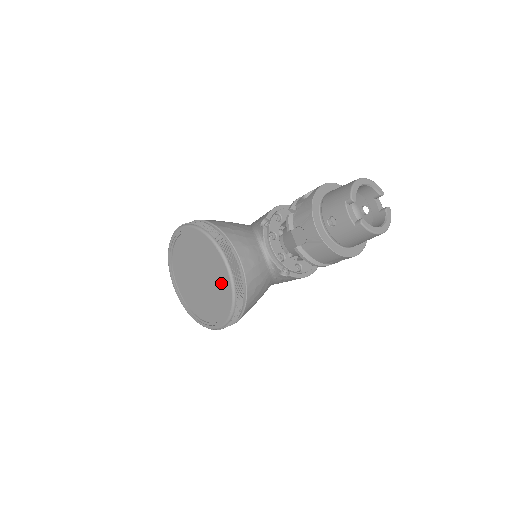
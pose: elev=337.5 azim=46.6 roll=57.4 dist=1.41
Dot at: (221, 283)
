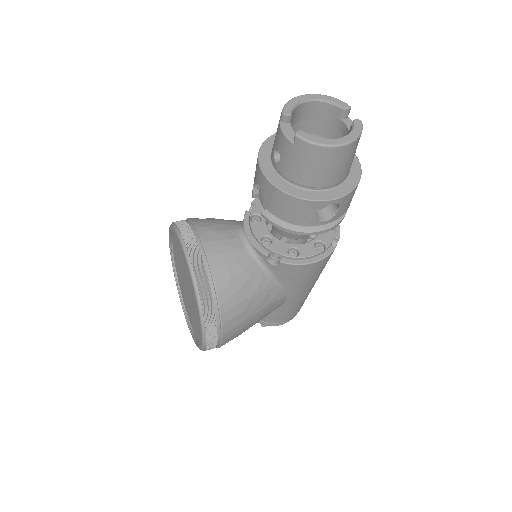
Dot at: (190, 279)
